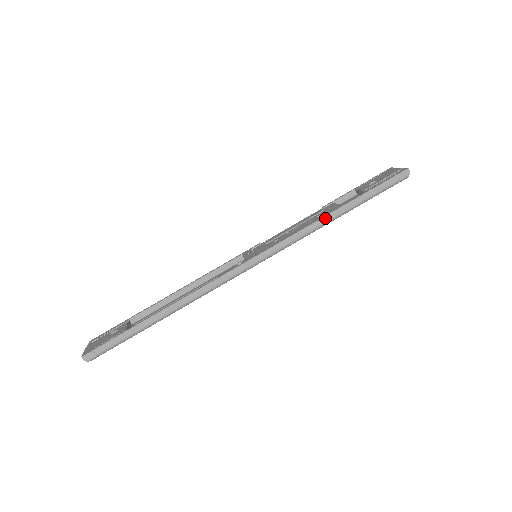
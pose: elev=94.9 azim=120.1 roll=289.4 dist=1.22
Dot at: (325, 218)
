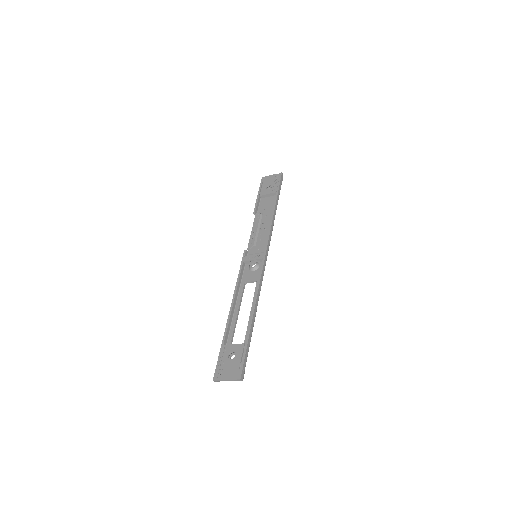
Dot at: (274, 215)
